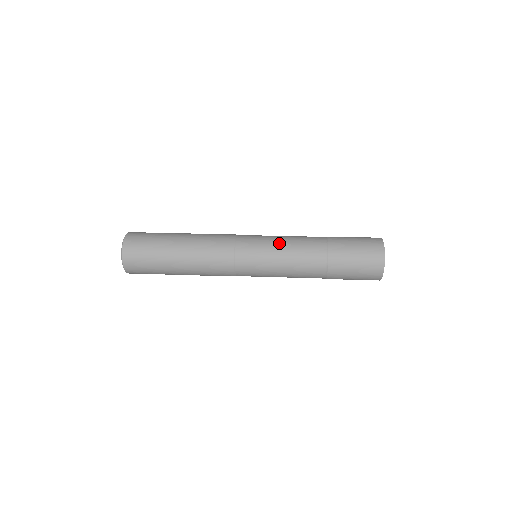
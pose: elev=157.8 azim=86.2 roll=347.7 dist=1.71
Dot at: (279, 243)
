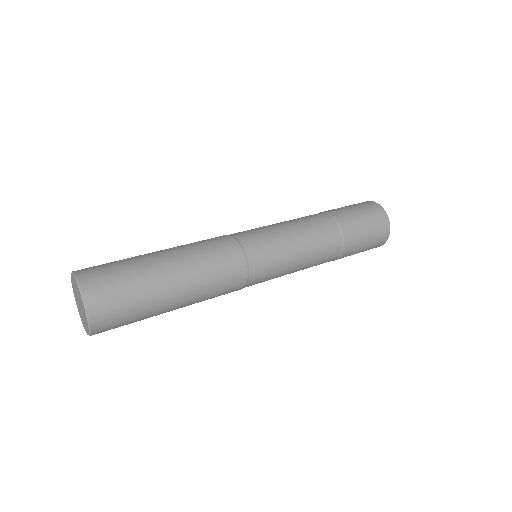
Dot at: occluded
